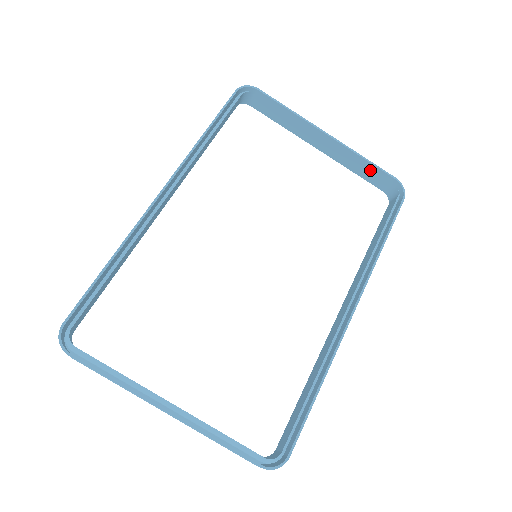
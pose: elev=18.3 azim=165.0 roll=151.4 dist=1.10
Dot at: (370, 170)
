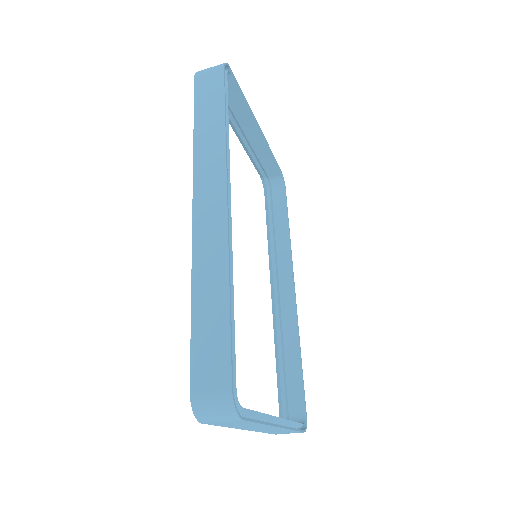
Dot at: (273, 163)
